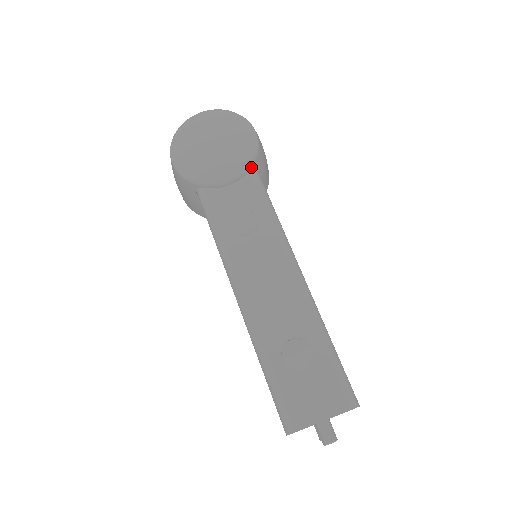
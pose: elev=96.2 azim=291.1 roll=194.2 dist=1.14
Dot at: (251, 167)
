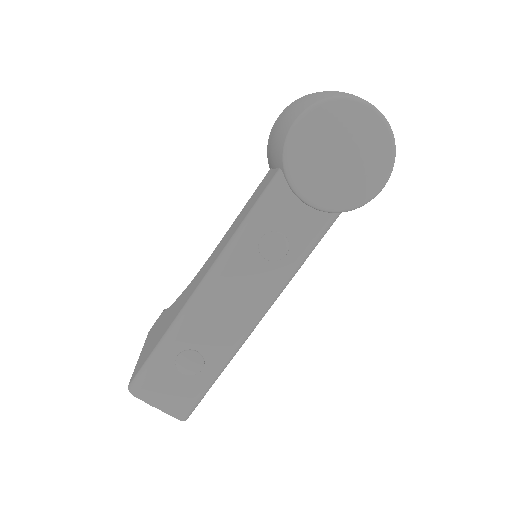
Dot at: (338, 212)
